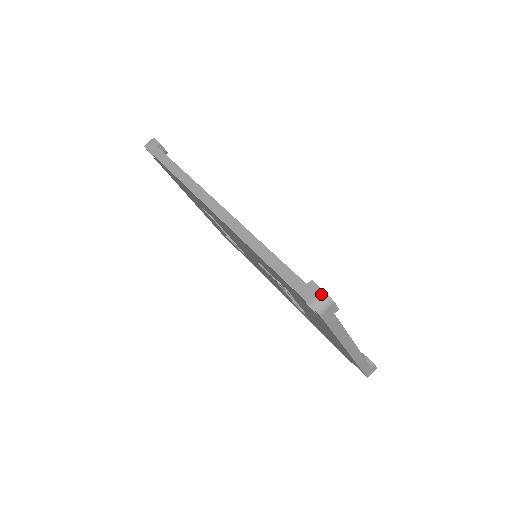
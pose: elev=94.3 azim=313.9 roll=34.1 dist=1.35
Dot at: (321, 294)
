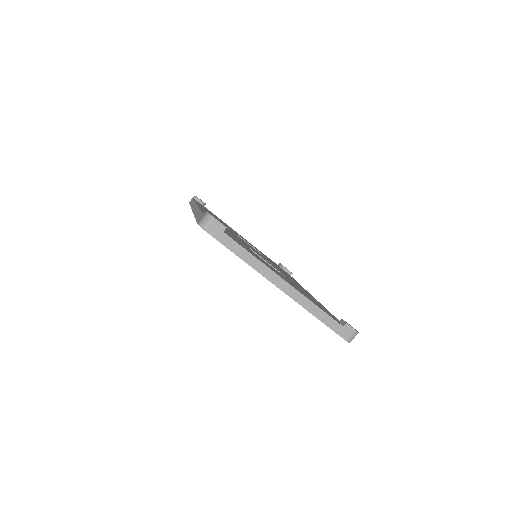
Dot at: (205, 215)
